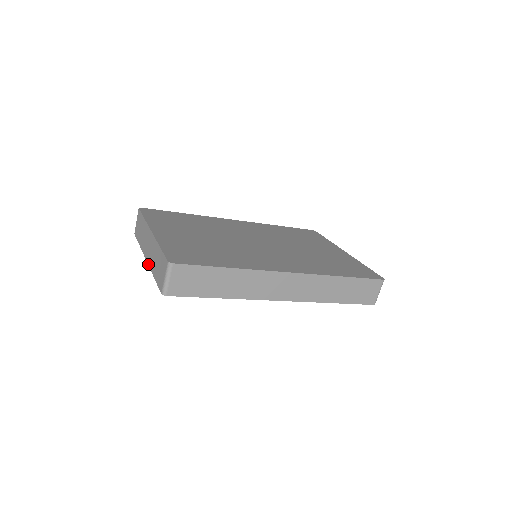
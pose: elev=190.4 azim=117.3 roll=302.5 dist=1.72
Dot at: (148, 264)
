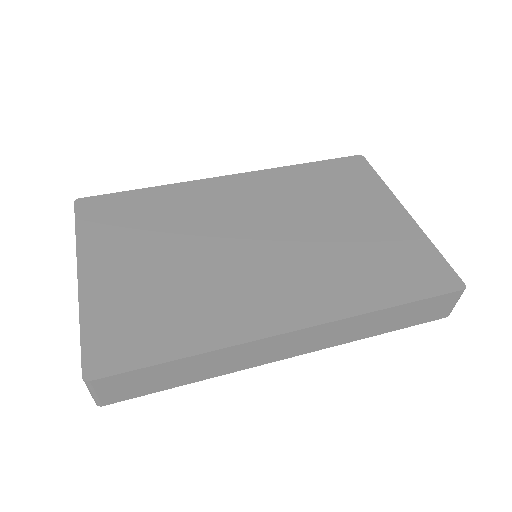
Dot at: occluded
